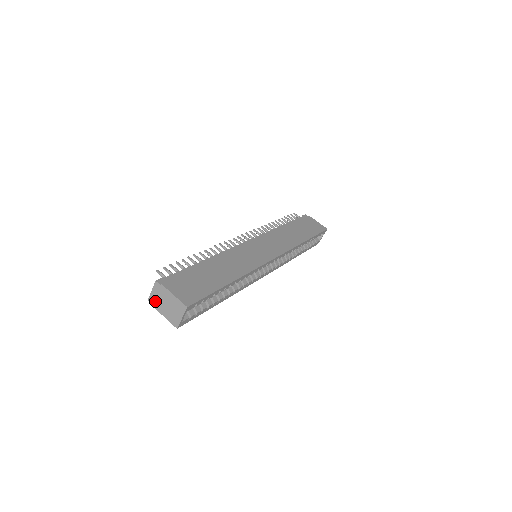
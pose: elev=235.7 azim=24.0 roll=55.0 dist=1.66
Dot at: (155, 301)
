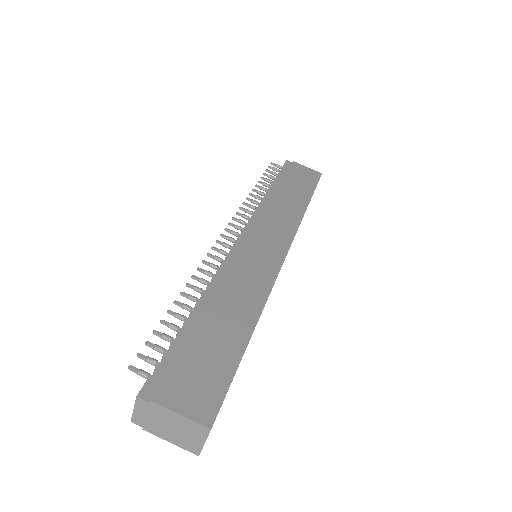
Dot at: (145, 423)
